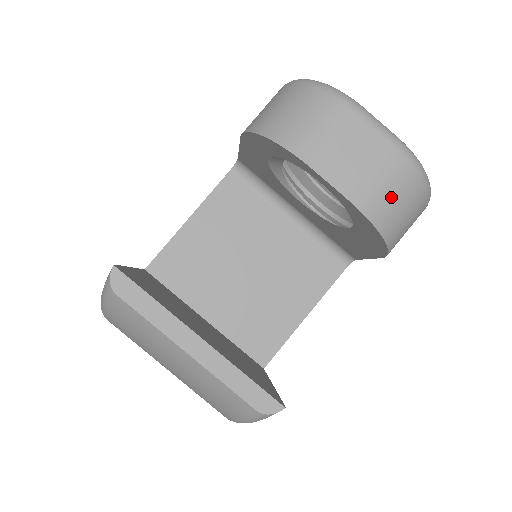
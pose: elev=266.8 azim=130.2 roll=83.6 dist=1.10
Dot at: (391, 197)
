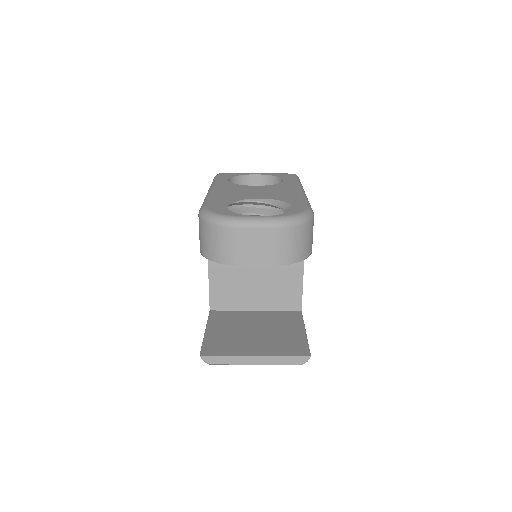
Dot at: (288, 248)
